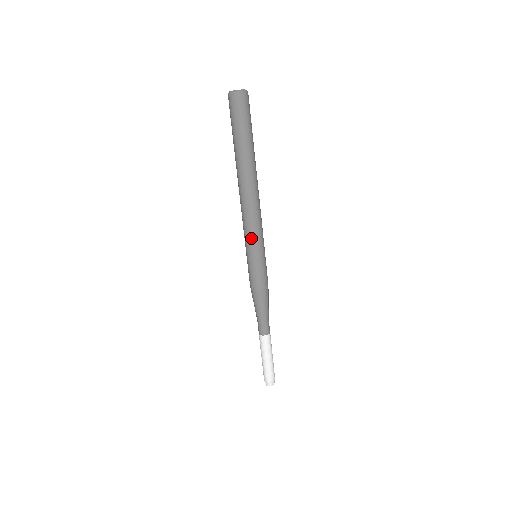
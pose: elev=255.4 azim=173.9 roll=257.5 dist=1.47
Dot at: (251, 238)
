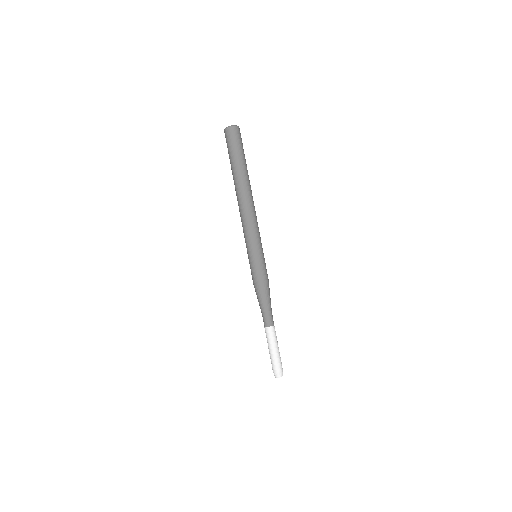
Dot at: (245, 240)
